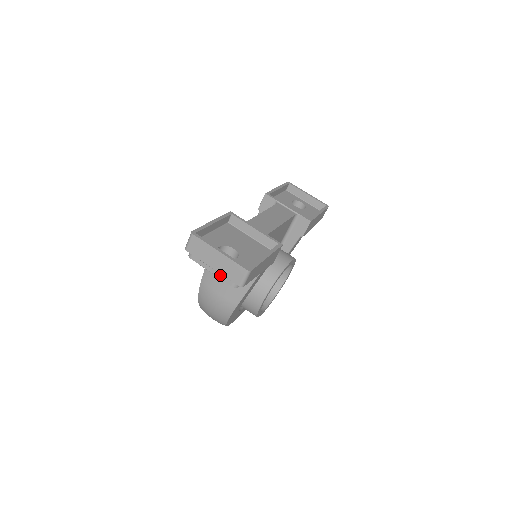
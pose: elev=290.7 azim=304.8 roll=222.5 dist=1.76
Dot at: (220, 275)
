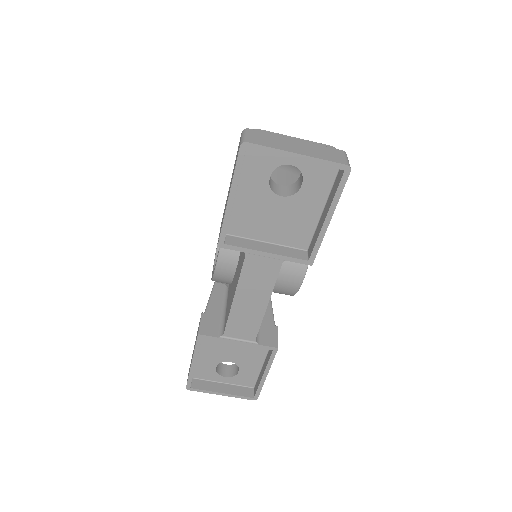
Dot at: occluded
